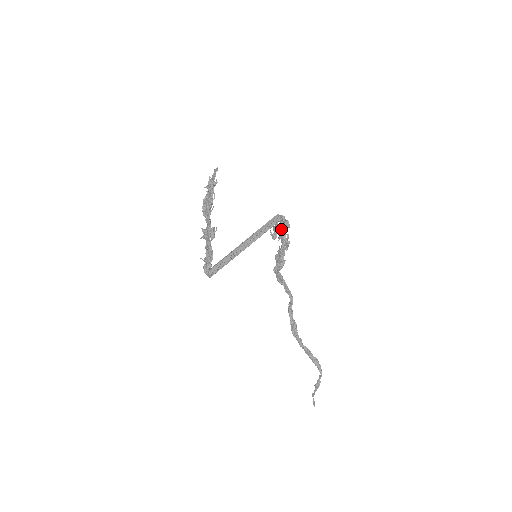
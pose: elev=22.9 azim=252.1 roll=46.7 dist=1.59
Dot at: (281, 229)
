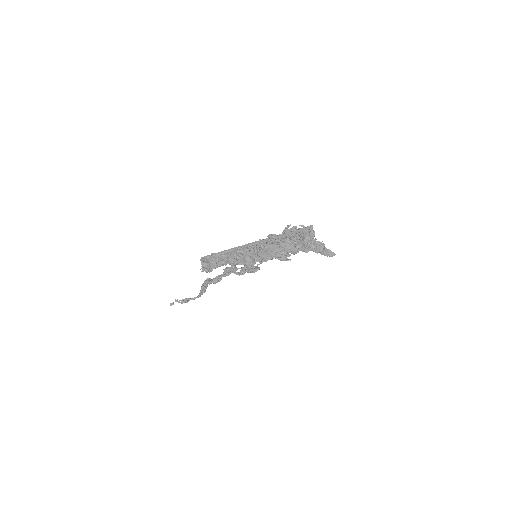
Dot at: occluded
